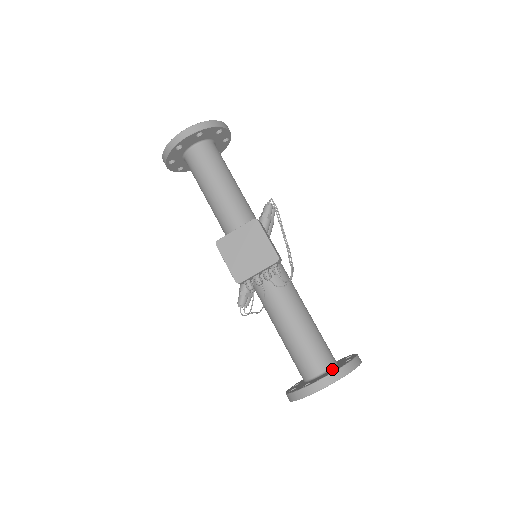
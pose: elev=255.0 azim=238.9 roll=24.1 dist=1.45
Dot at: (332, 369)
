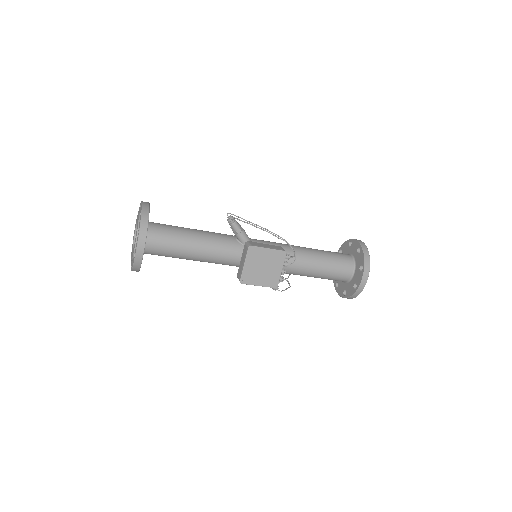
Dot at: (356, 264)
